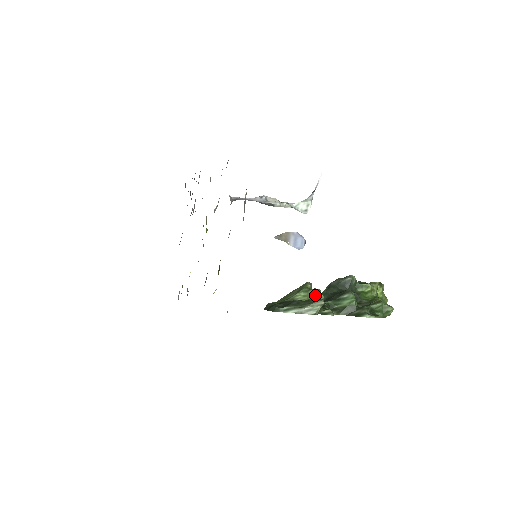
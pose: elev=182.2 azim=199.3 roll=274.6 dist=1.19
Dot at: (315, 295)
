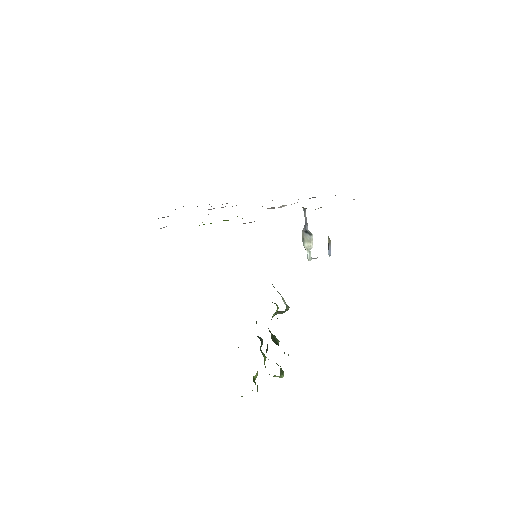
Dot at: occluded
